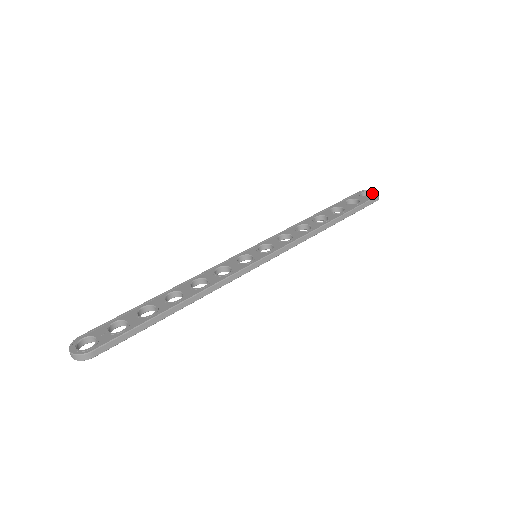
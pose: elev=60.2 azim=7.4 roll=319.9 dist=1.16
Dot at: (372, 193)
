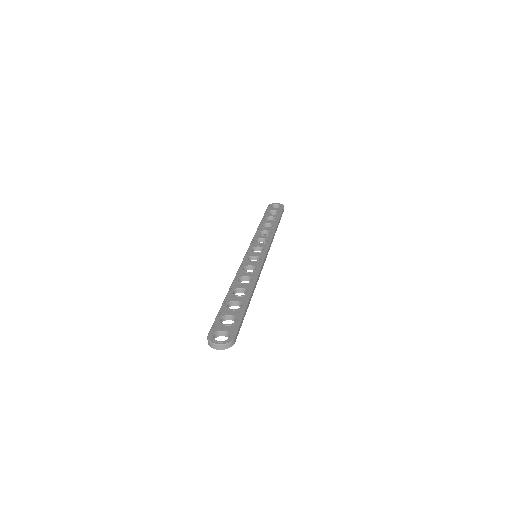
Dot at: (277, 205)
